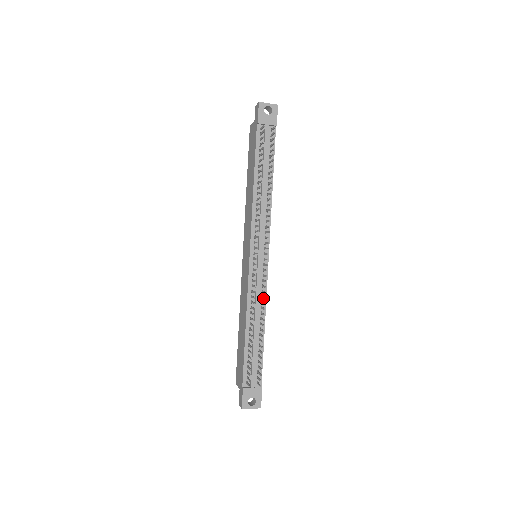
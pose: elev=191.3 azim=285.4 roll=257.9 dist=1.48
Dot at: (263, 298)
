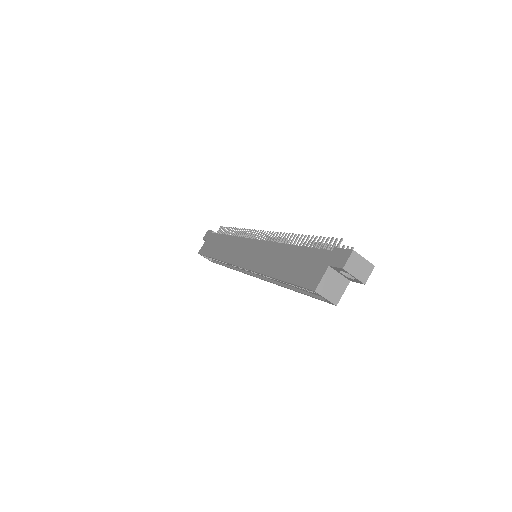
Dot at: occluded
